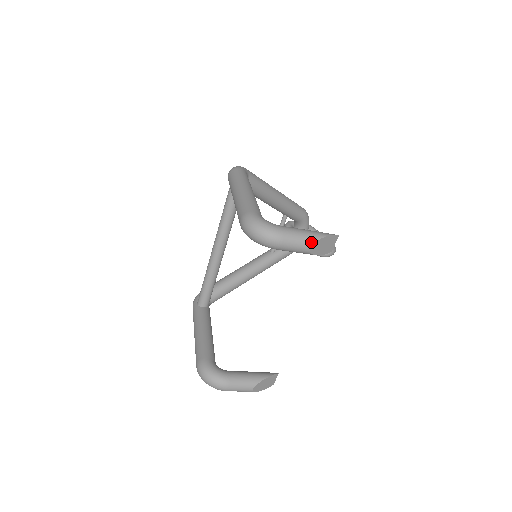
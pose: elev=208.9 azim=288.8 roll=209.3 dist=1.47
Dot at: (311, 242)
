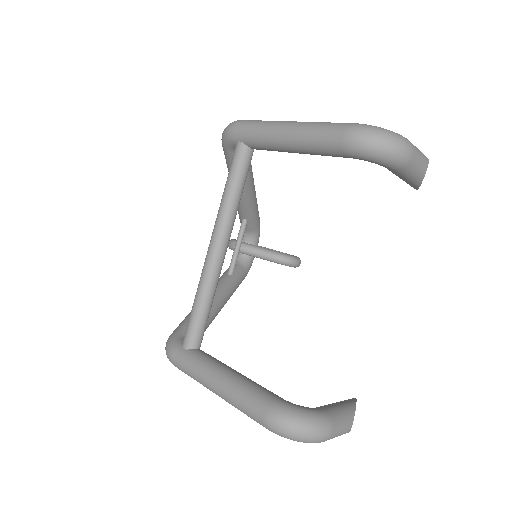
Dot at: (427, 160)
